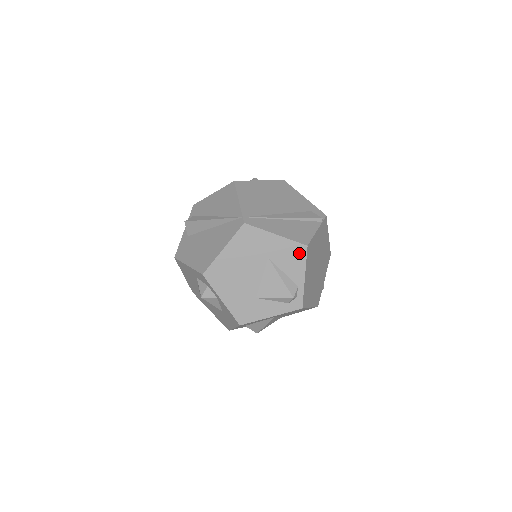
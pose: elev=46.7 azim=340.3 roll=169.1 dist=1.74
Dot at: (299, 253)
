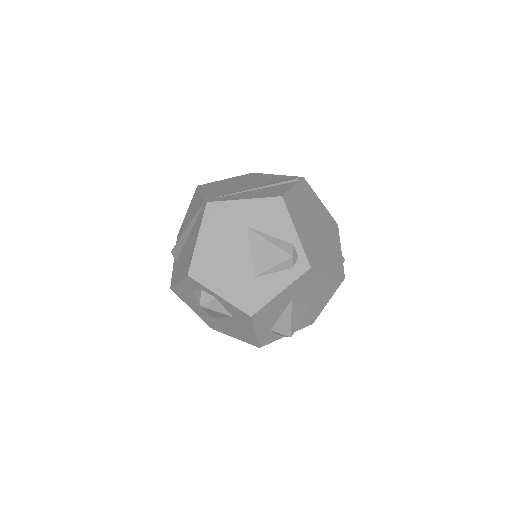
Dot at: (277, 208)
